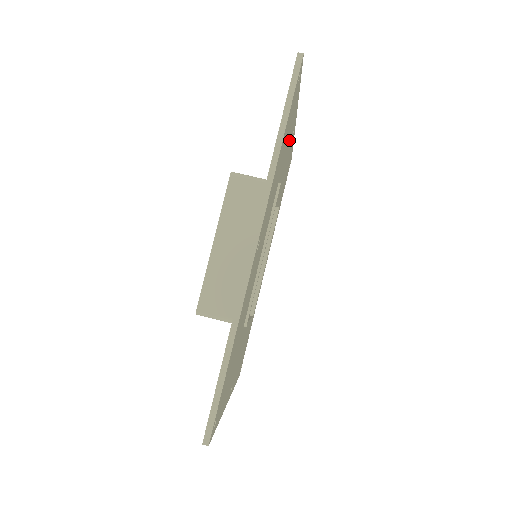
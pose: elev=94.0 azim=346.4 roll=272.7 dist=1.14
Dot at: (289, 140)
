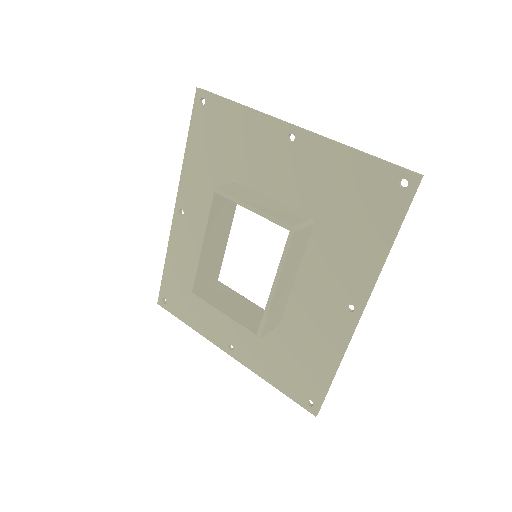
Dot at: (319, 173)
